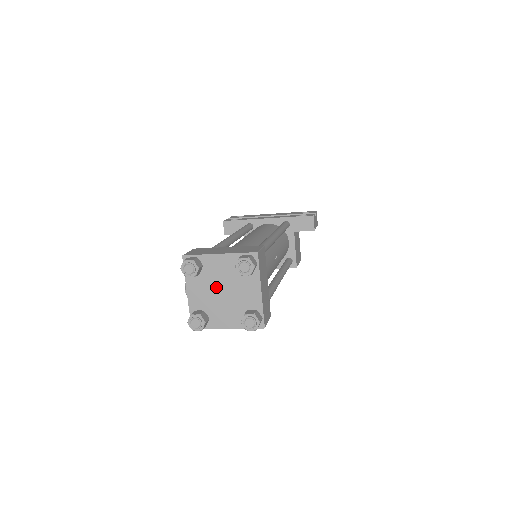
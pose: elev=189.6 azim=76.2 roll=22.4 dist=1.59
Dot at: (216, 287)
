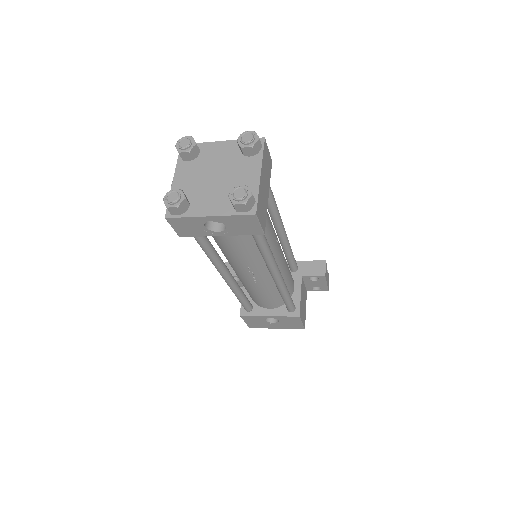
Dot at: (209, 172)
